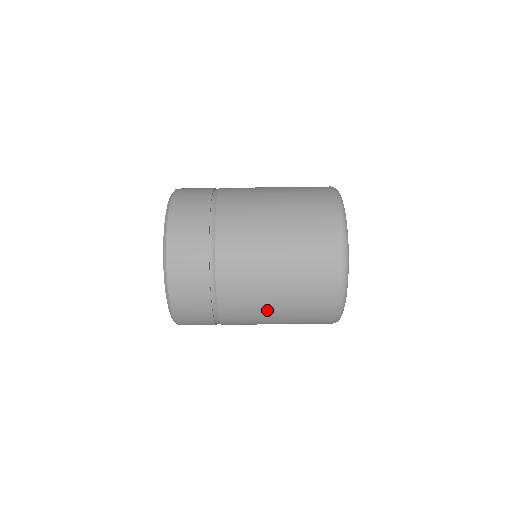
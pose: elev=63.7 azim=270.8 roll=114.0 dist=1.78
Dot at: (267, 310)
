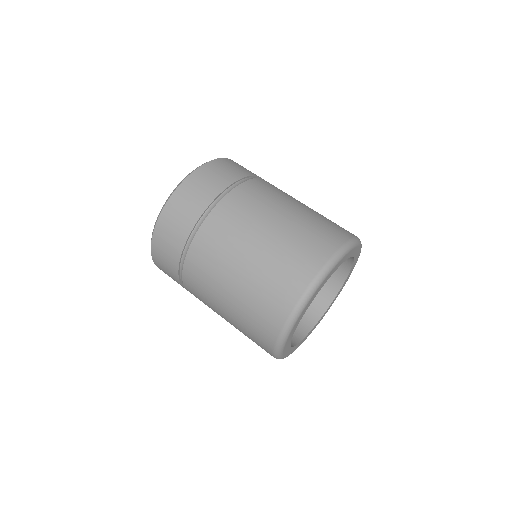
Dot at: (220, 291)
